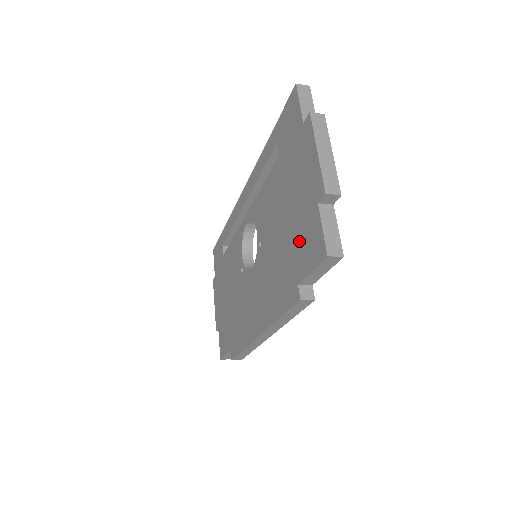
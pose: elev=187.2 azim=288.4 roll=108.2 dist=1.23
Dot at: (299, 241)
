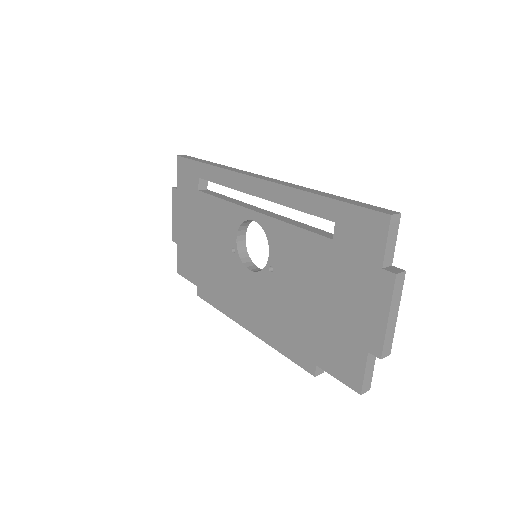
Dot at: (331, 343)
